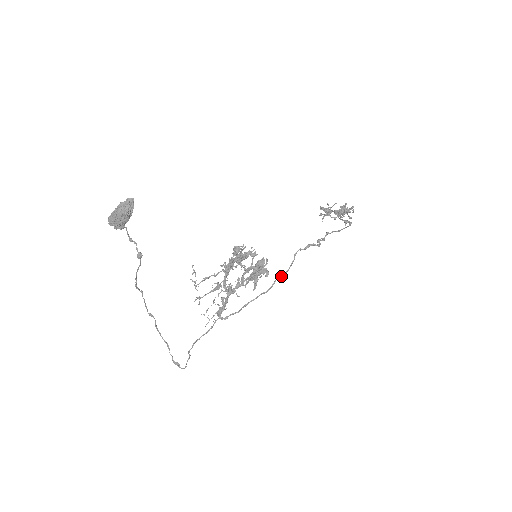
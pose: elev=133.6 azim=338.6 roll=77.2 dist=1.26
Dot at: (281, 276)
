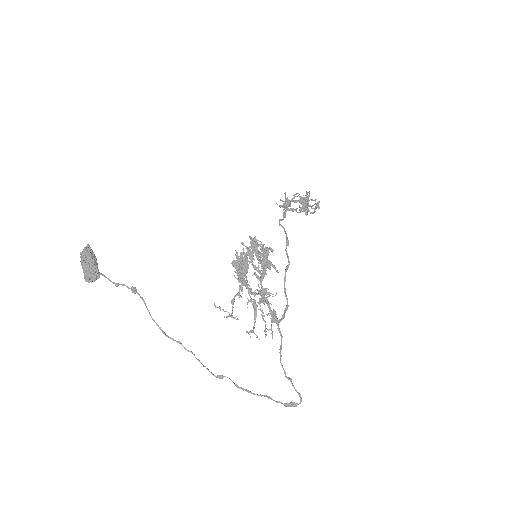
Dot at: (286, 245)
